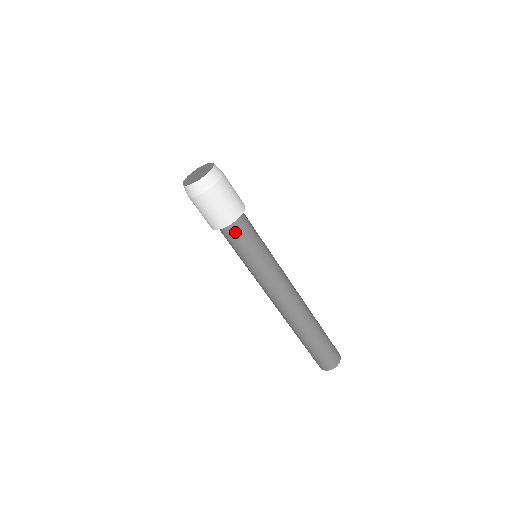
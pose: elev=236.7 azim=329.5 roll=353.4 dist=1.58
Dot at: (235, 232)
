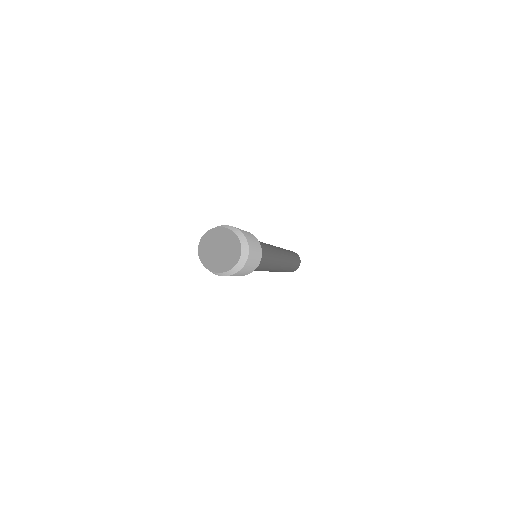
Dot at: occluded
